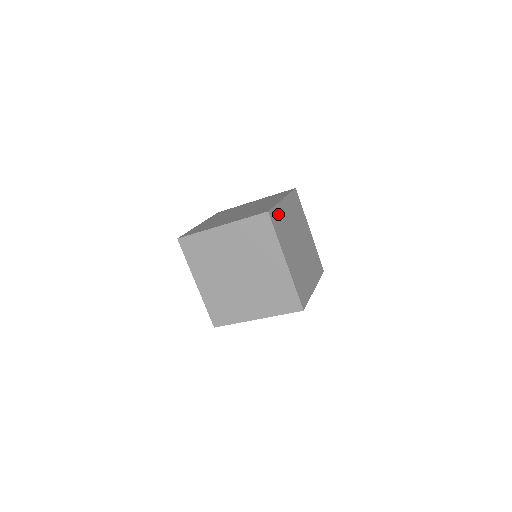
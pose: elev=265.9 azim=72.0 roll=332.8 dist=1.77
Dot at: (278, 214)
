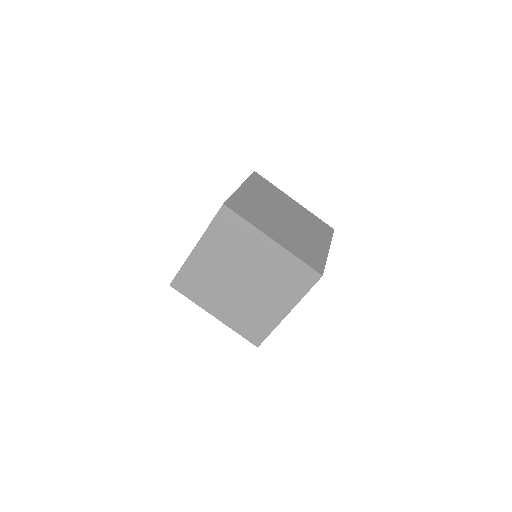
Dot at: occluded
